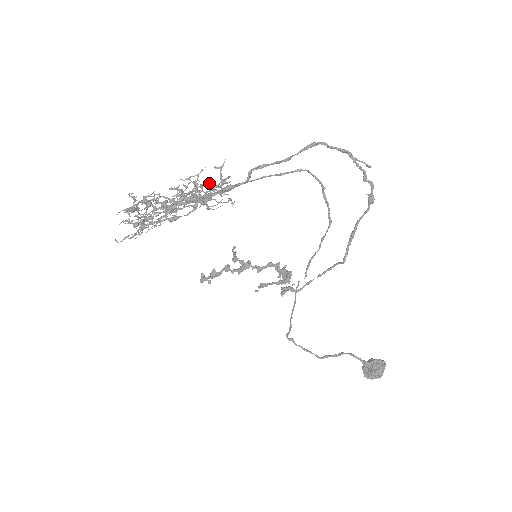
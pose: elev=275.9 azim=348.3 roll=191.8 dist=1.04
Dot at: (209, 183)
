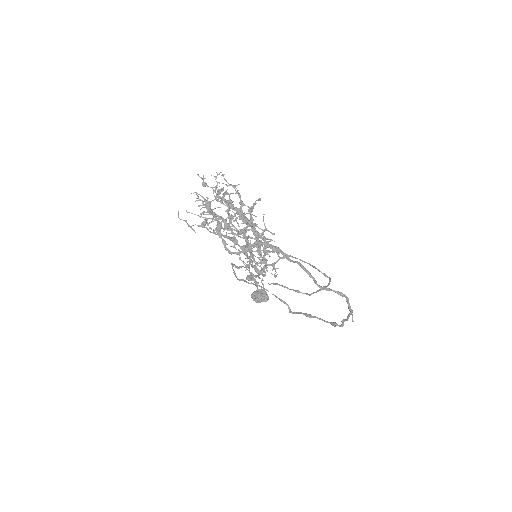
Dot at: (269, 241)
